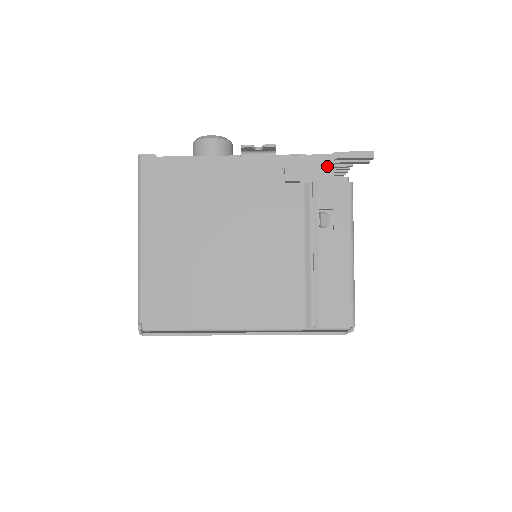
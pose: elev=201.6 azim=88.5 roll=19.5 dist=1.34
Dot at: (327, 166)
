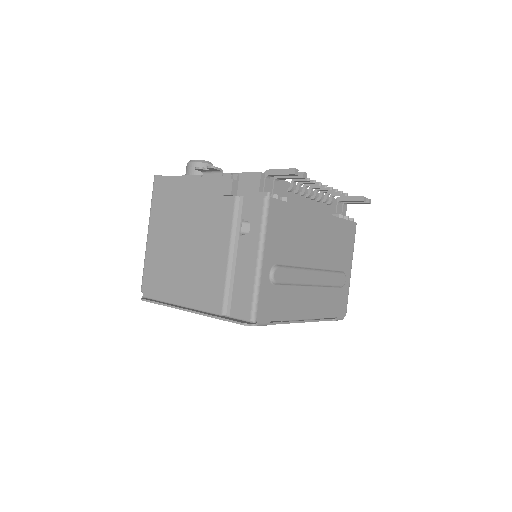
Dot at: (256, 182)
